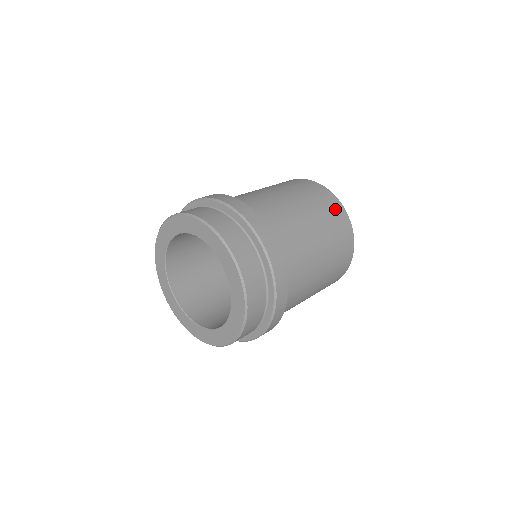
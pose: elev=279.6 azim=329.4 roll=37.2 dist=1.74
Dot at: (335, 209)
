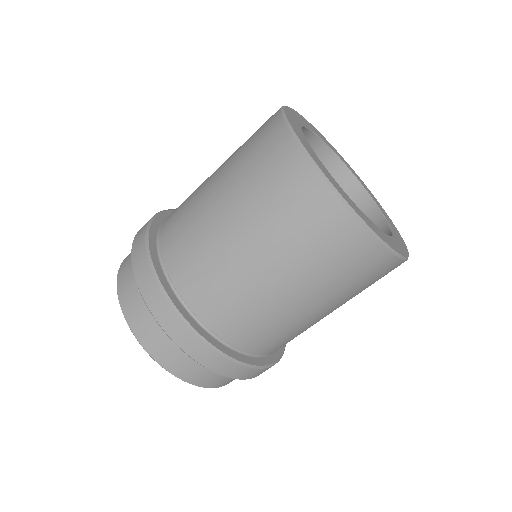
Dot at: (324, 223)
